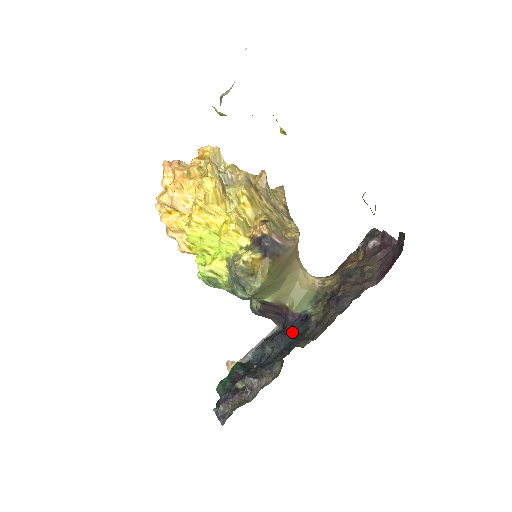
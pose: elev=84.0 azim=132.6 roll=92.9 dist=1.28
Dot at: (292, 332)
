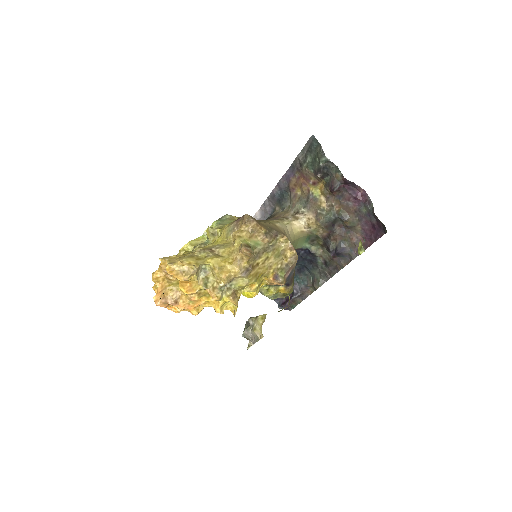
Dot at: (302, 259)
